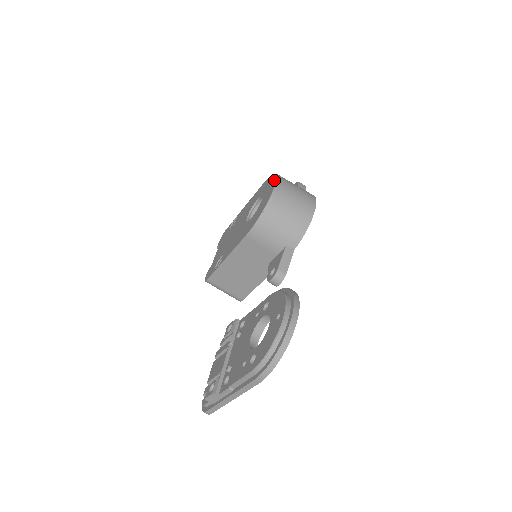
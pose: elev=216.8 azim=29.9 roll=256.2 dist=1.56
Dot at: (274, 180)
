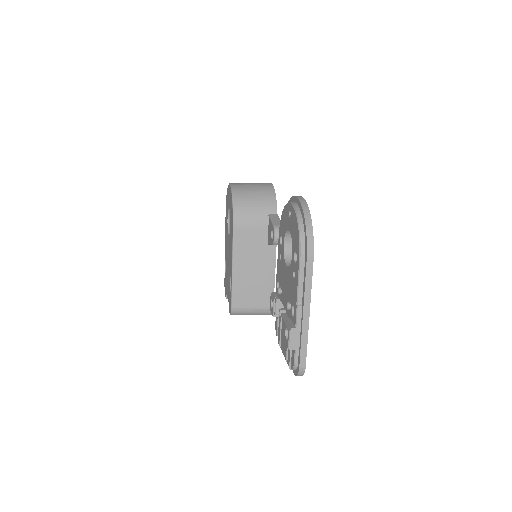
Dot at: (228, 188)
